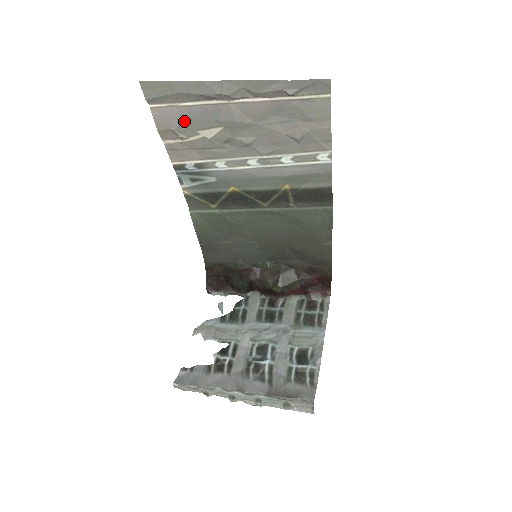
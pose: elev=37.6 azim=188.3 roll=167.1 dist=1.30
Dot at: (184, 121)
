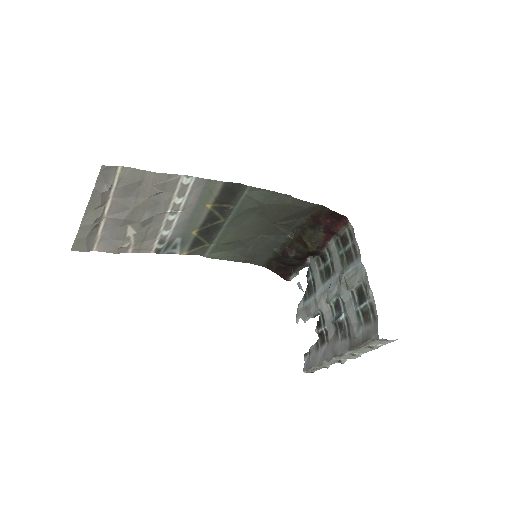
Dot at: (114, 240)
